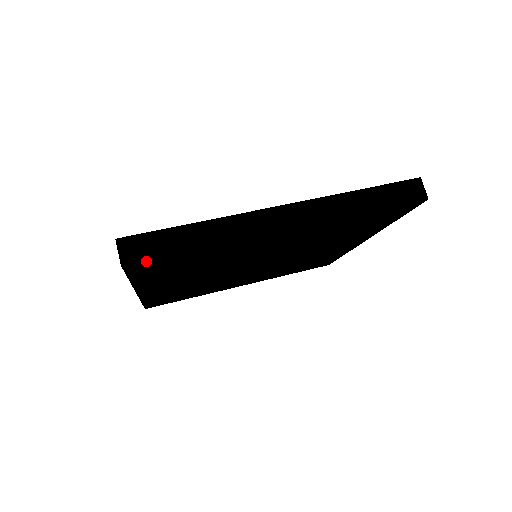
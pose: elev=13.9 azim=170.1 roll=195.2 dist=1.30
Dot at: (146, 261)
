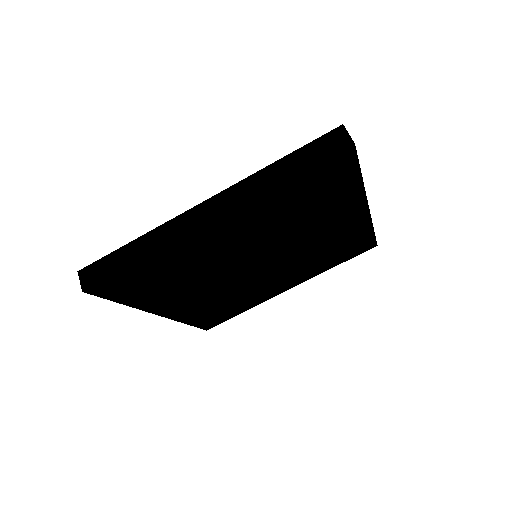
Dot at: (352, 157)
